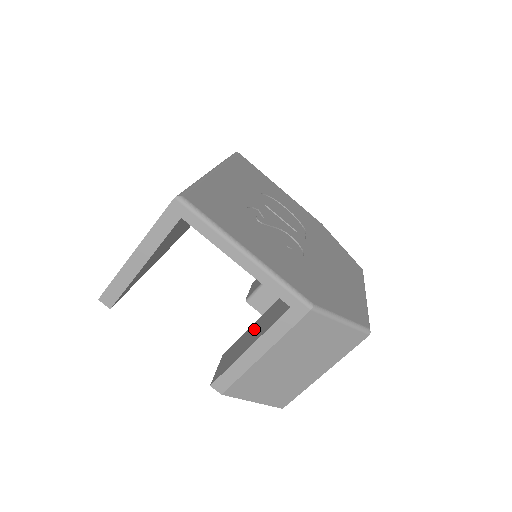
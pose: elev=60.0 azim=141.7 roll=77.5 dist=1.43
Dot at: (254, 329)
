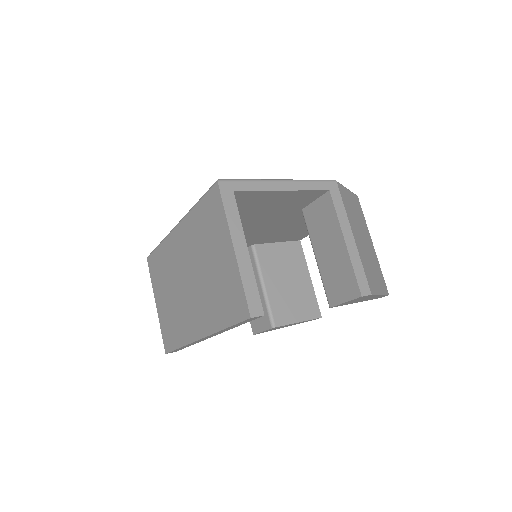
Dot at: (325, 251)
